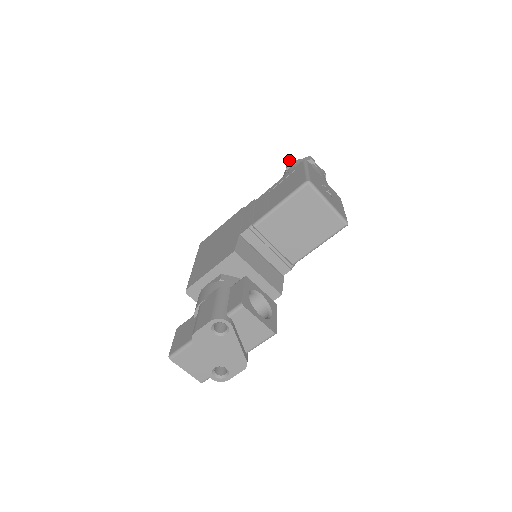
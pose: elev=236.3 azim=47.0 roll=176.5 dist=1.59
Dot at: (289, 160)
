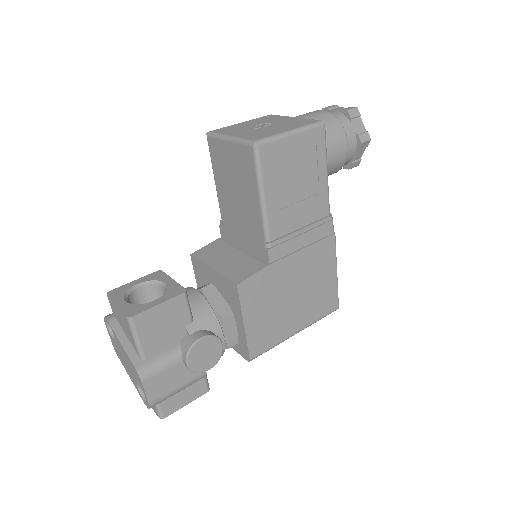
Dot at: occluded
